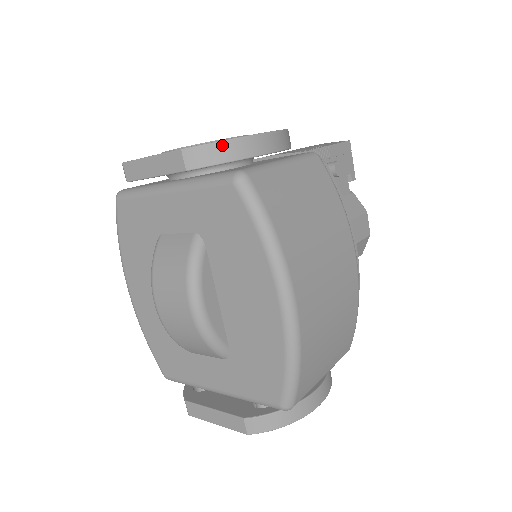
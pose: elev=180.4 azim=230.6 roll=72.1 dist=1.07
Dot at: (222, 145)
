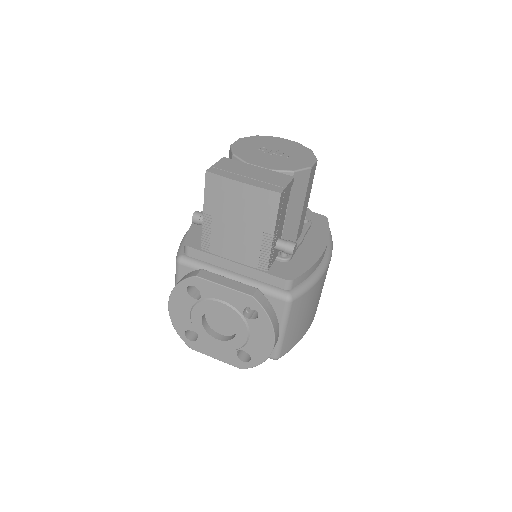
Dot at: (259, 364)
